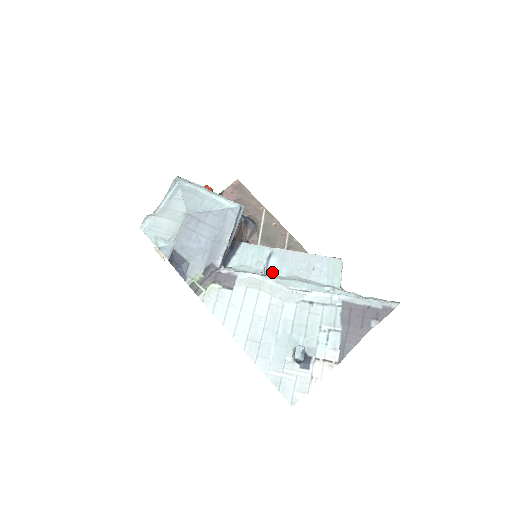
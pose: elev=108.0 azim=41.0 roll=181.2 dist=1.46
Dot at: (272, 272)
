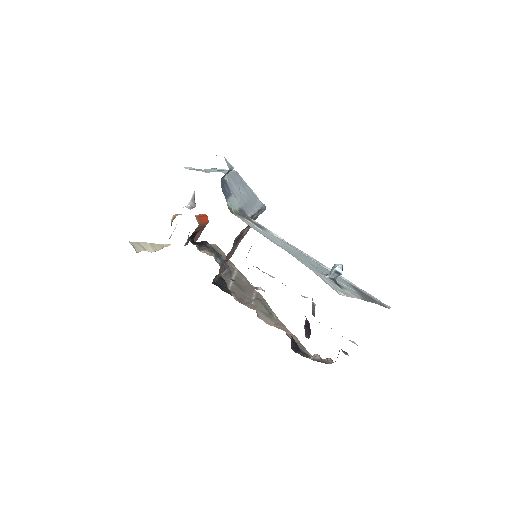
Dot at: occluded
